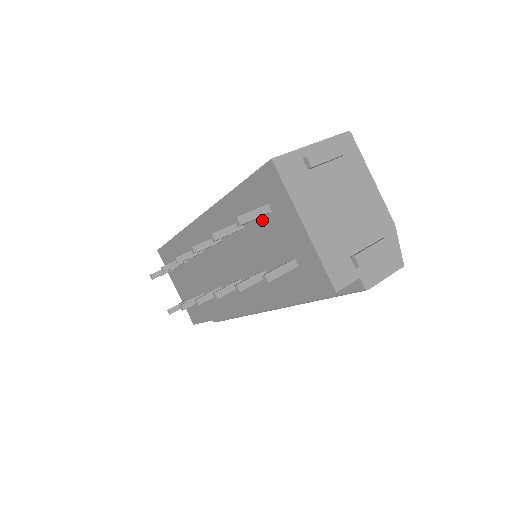
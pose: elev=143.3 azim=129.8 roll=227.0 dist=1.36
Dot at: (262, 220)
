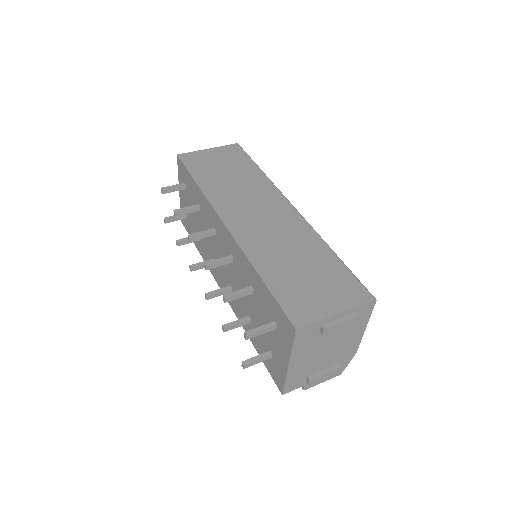
Dot at: (267, 317)
